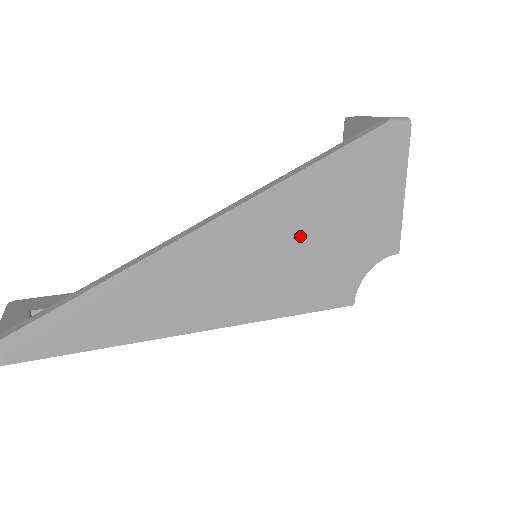
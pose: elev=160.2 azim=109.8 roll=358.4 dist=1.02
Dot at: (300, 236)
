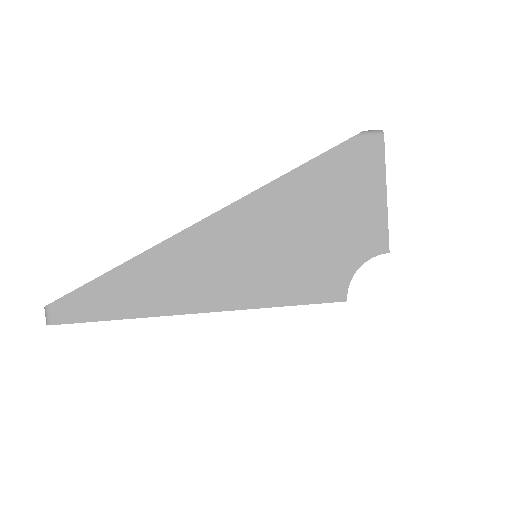
Dot at: (285, 233)
